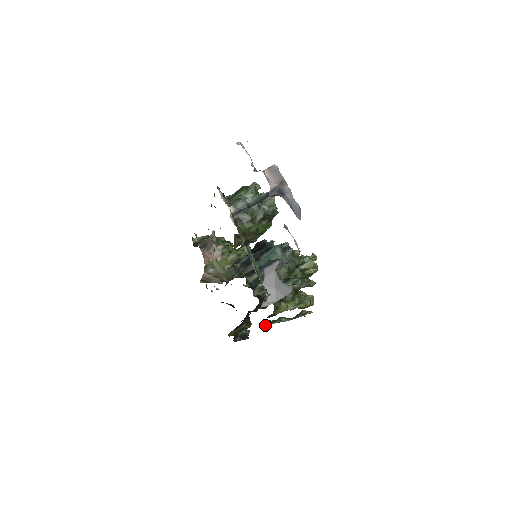
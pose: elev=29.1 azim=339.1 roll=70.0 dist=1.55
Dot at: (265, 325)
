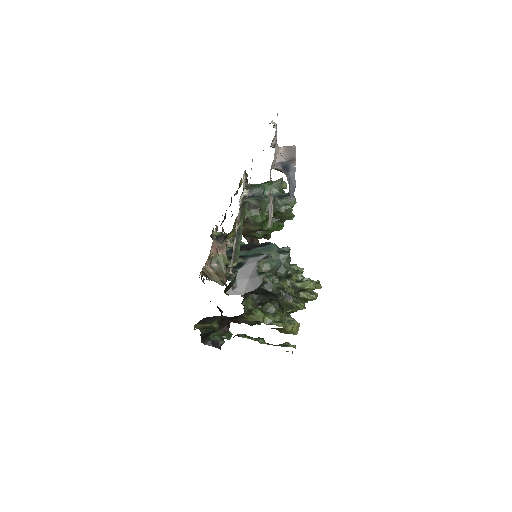
Dot at: occluded
